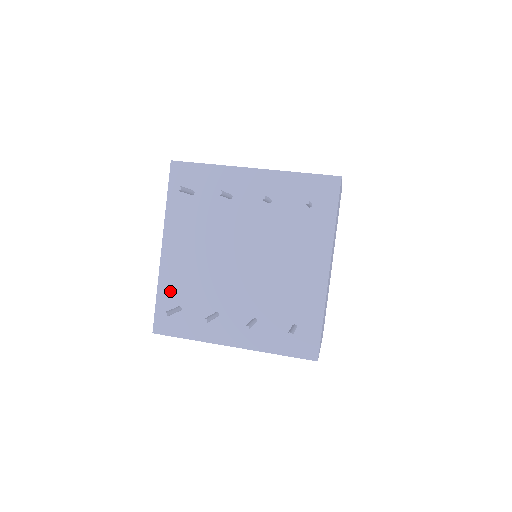
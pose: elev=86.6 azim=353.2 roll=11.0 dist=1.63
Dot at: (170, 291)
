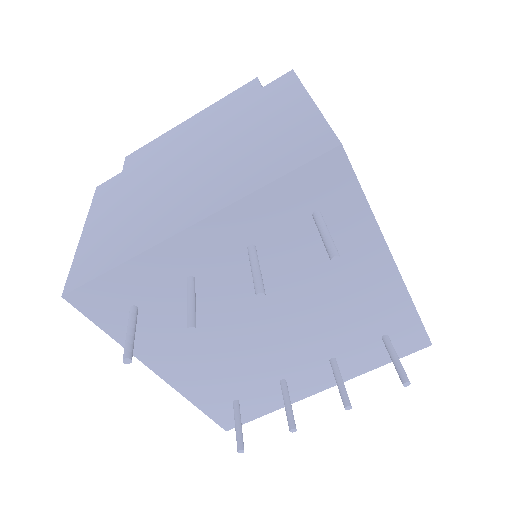
Dot at: (210, 398)
